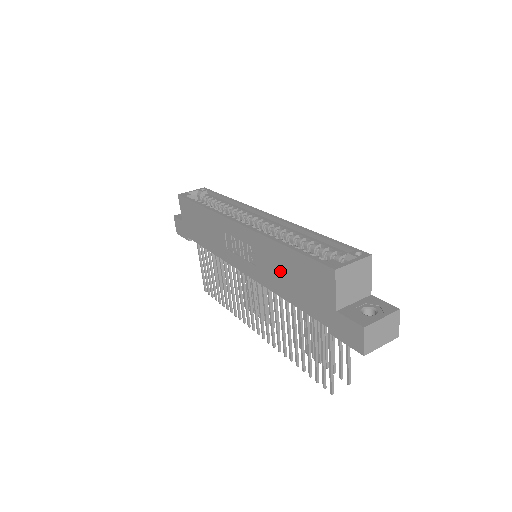
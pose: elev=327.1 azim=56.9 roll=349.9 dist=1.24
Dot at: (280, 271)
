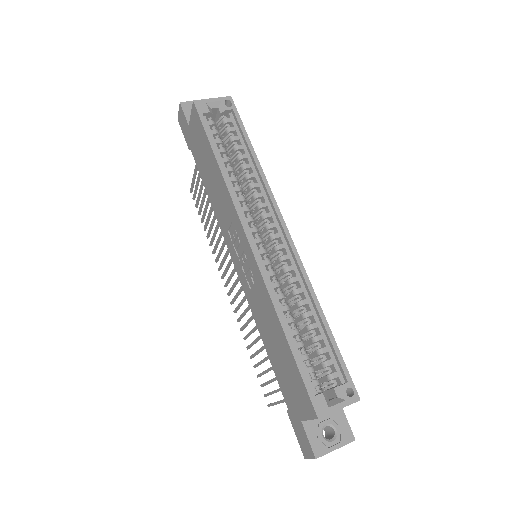
Dot at: (270, 332)
